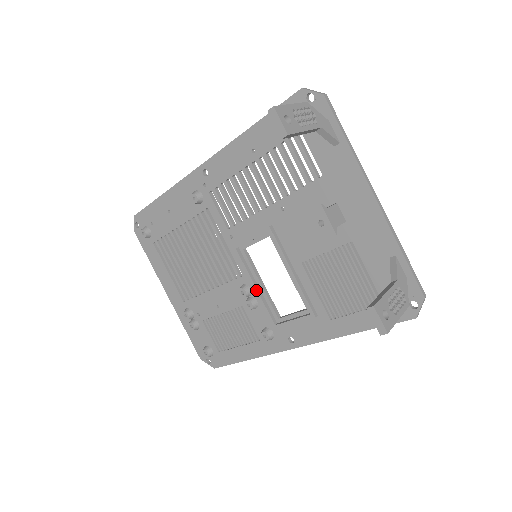
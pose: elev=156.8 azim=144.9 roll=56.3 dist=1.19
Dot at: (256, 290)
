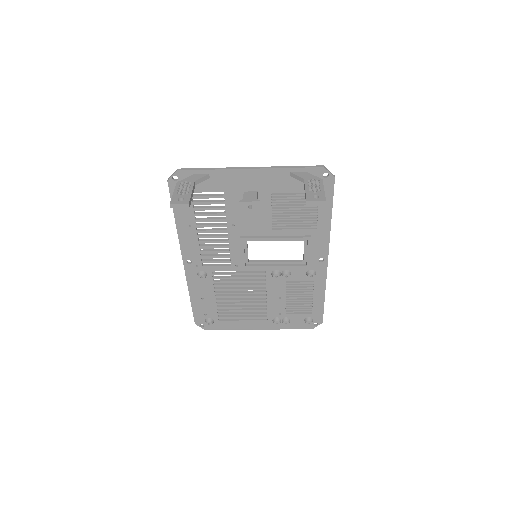
Dot at: (278, 267)
